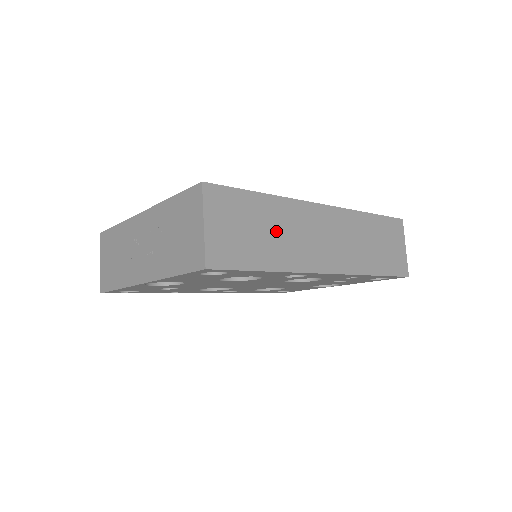
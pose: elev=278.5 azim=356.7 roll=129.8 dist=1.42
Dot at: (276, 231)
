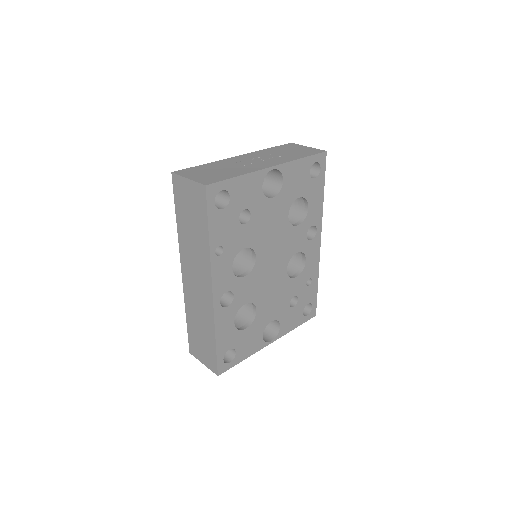
Dot at: occluded
